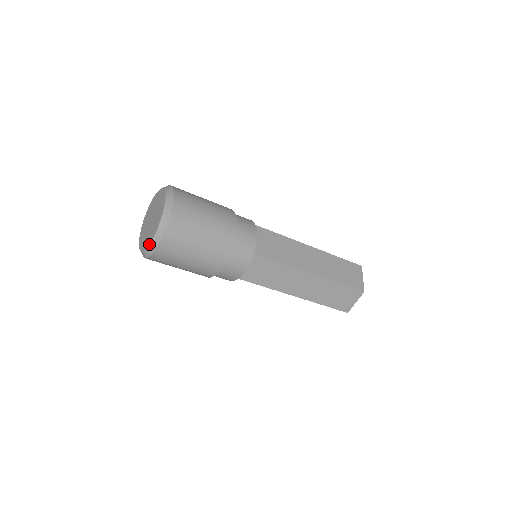
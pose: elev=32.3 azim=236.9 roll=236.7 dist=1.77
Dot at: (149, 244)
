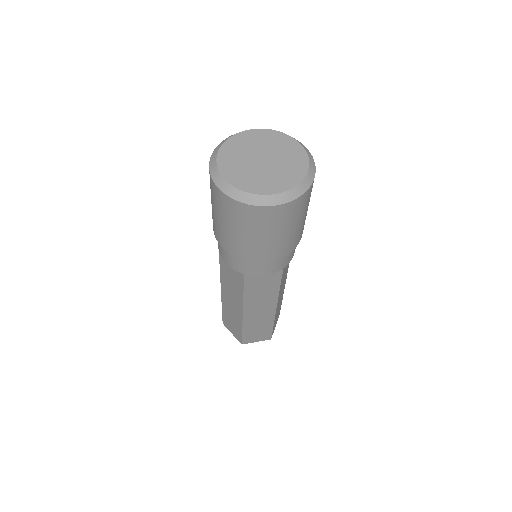
Dot at: (302, 180)
